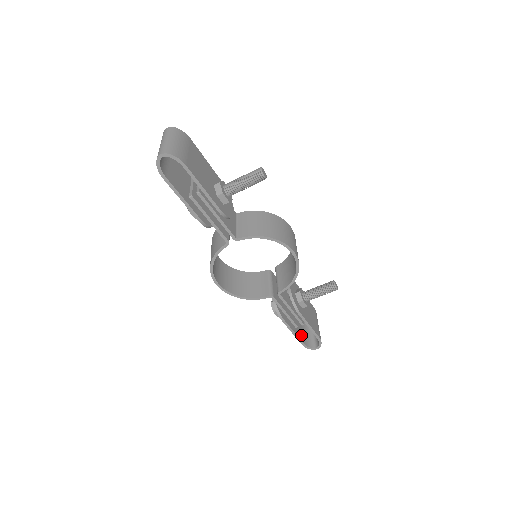
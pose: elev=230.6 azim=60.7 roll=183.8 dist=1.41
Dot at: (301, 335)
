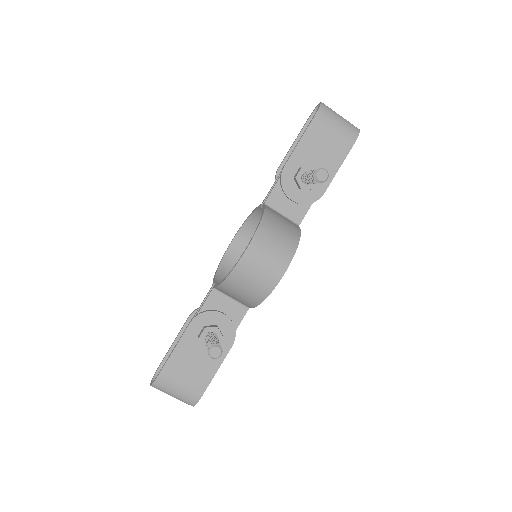
Dot at: occluded
